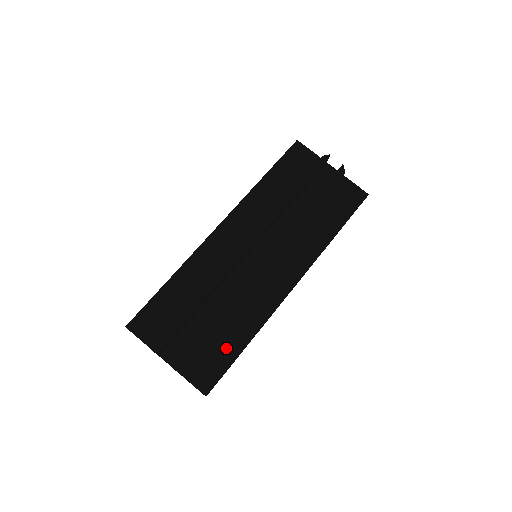
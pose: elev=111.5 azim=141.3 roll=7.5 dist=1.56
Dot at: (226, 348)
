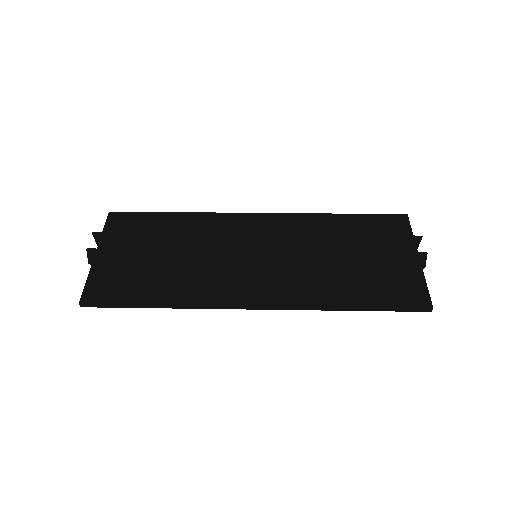
Dot at: (141, 289)
